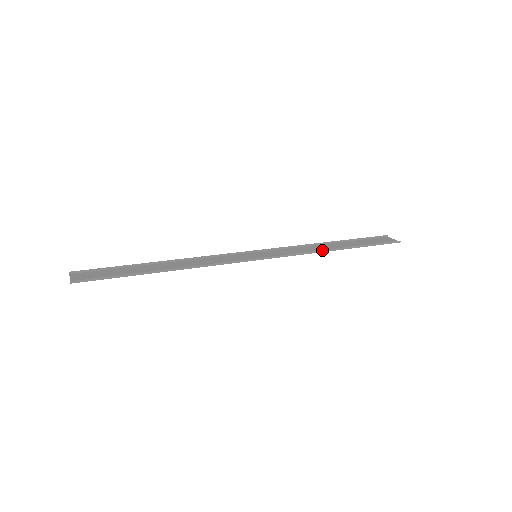
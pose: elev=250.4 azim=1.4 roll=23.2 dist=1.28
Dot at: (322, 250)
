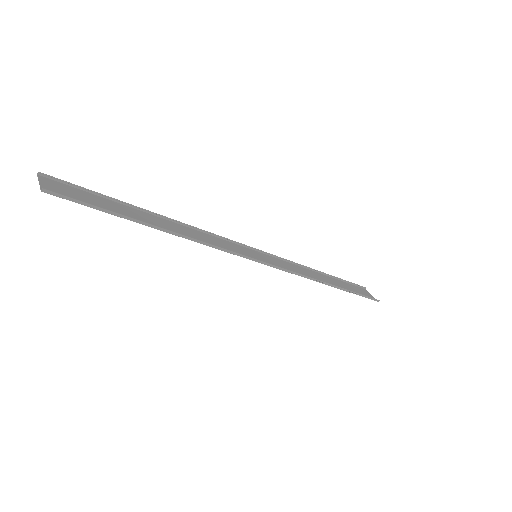
Dot at: (318, 280)
